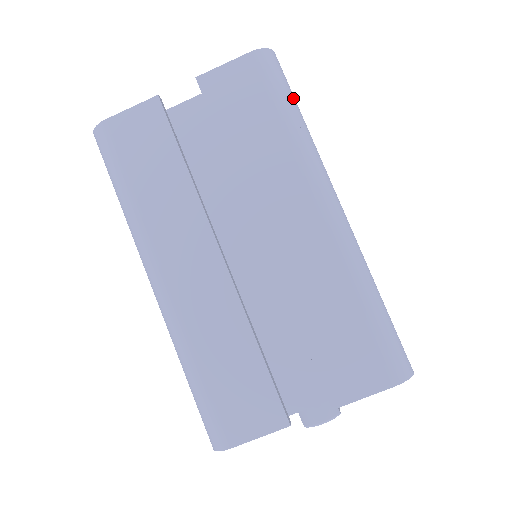
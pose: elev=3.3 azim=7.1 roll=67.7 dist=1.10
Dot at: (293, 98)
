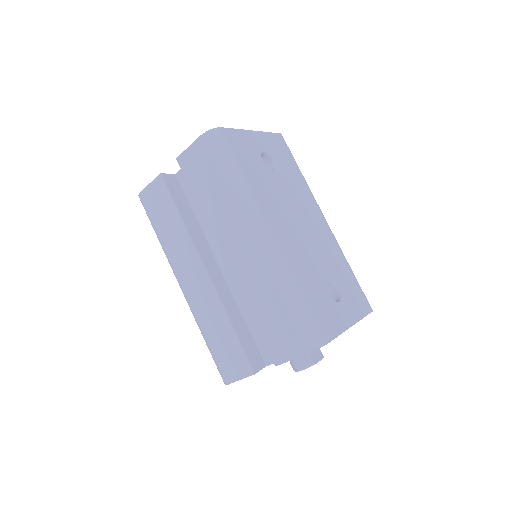
Dot at: (232, 160)
